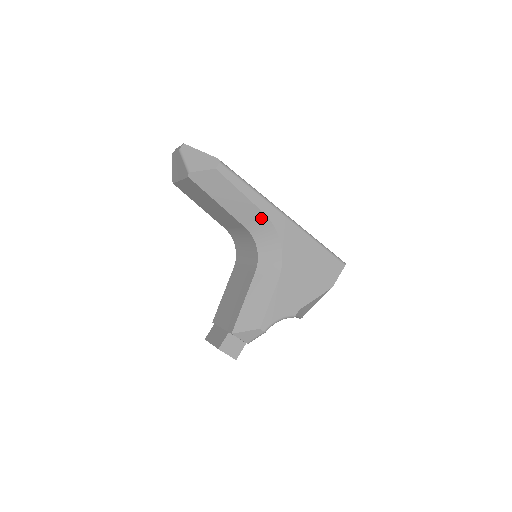
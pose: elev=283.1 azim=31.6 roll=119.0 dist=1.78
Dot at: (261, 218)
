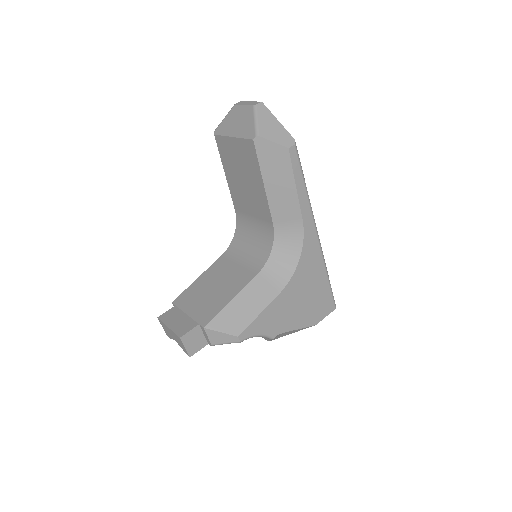
Dot at: (296, 223)
